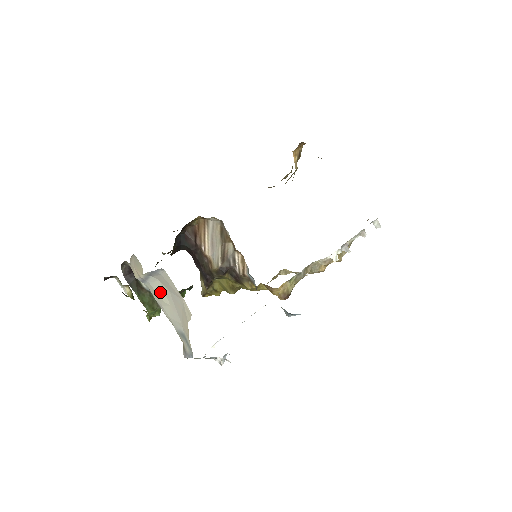
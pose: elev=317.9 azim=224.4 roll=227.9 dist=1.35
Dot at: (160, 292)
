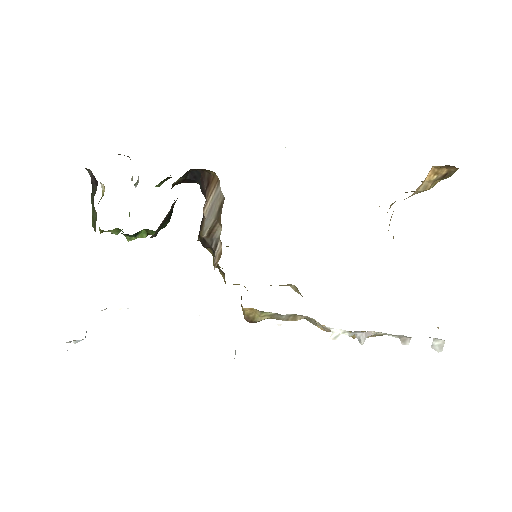
Dot at: occluded
